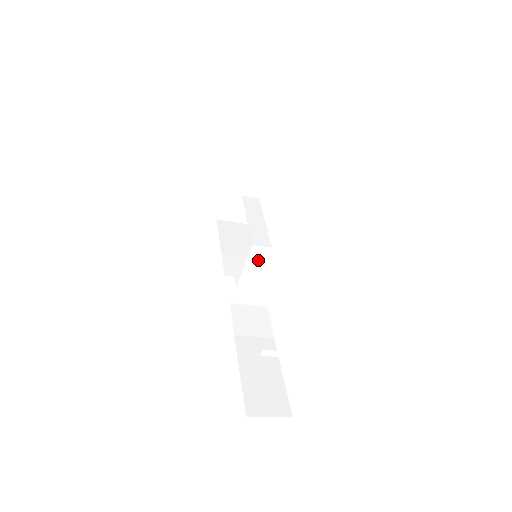
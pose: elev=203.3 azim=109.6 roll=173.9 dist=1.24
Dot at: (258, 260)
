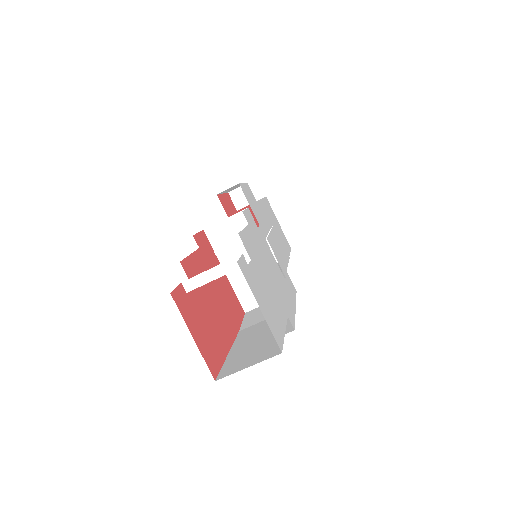
Dot at: (224, 242)
